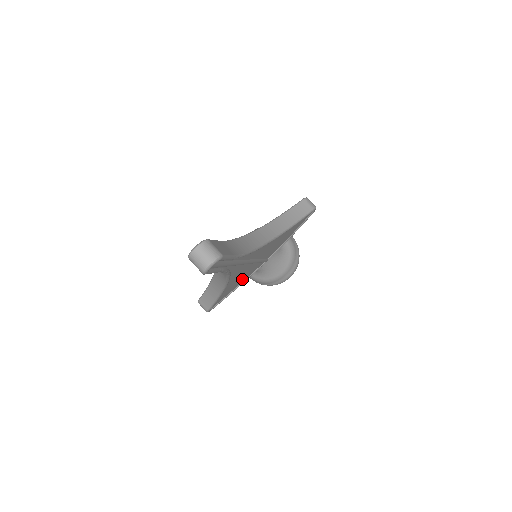
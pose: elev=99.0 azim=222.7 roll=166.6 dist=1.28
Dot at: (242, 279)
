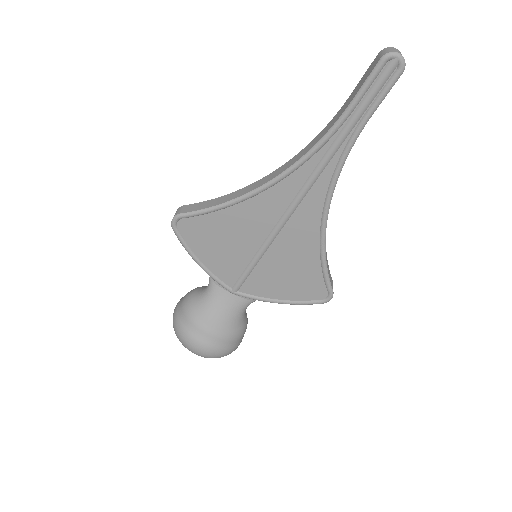
Dot at: (220, 253)
